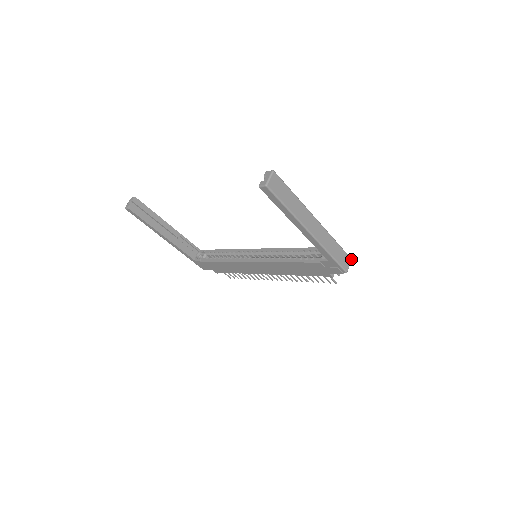
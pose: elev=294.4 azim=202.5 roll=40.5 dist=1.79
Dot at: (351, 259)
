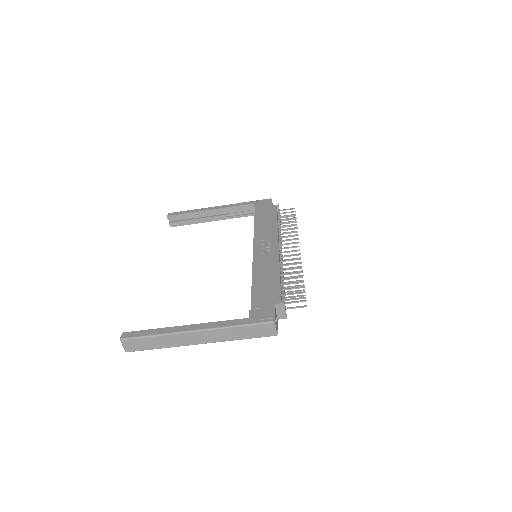
Dot at: (273, 323)
